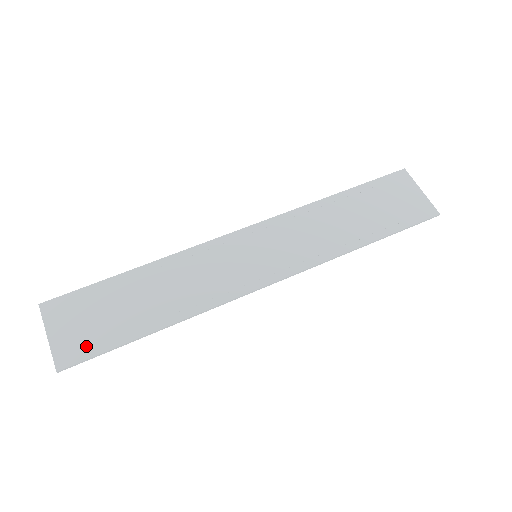
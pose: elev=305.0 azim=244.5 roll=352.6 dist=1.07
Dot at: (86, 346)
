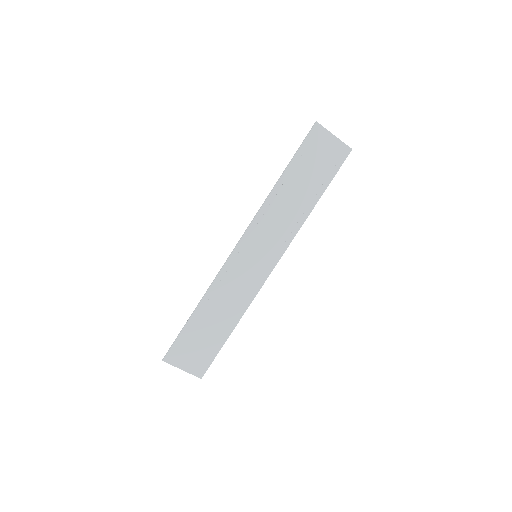
Dot at: (205, 361)
